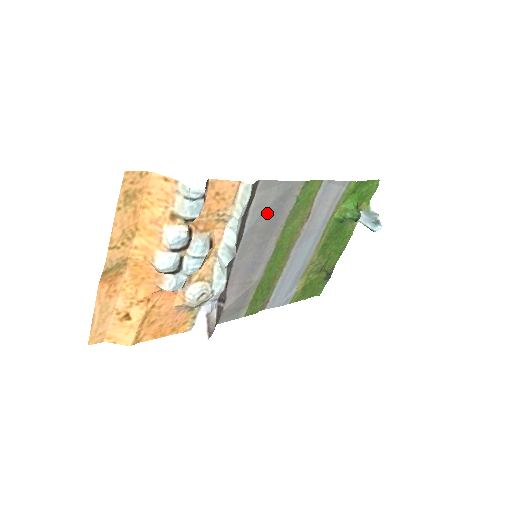
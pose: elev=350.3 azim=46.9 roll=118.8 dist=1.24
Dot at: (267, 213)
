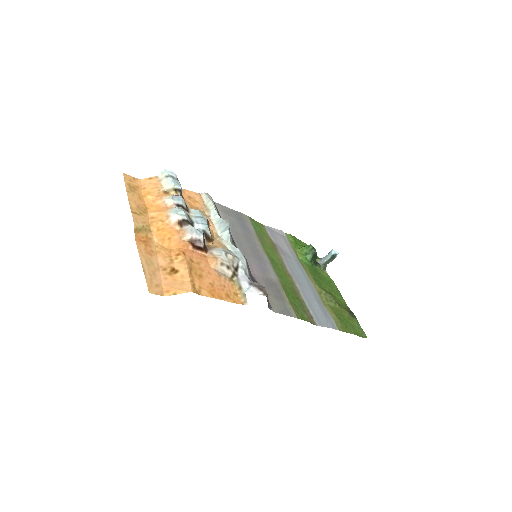
Dot at: (237, 225)
